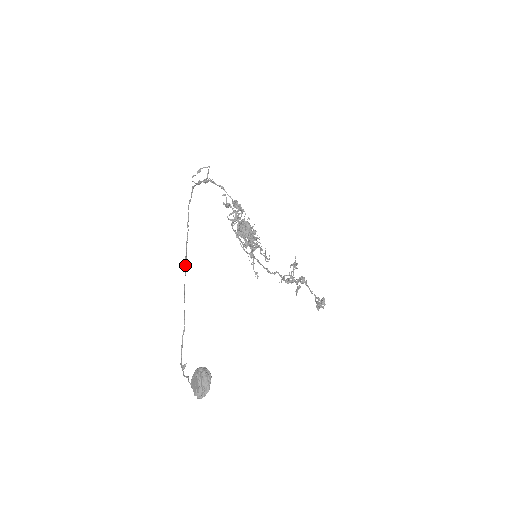
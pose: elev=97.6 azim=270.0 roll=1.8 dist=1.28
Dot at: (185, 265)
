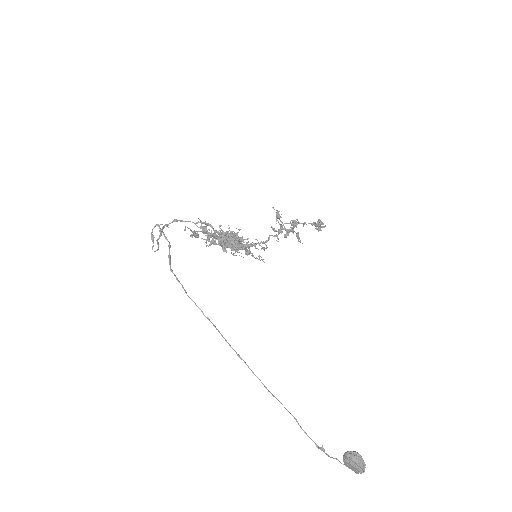
Dot at: occluded
